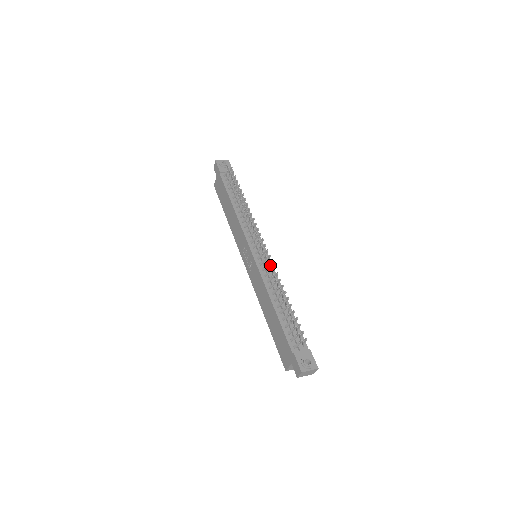
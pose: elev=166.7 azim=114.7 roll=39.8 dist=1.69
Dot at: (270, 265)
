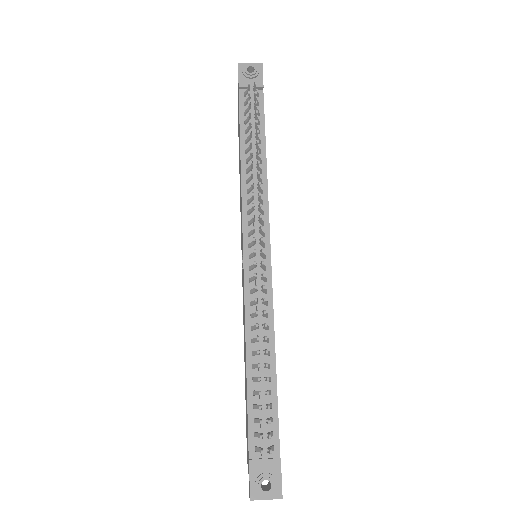
Dot at: (261, 290)
